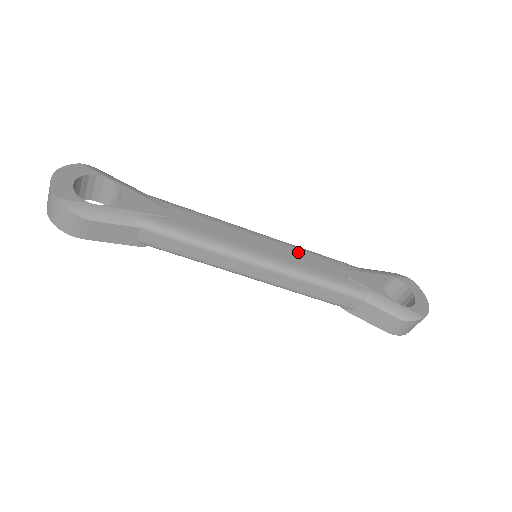
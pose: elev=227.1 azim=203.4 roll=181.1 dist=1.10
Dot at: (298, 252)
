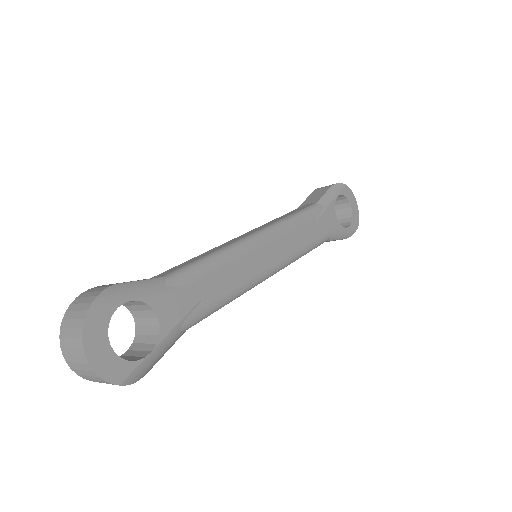
Dot at: (288, 234)
